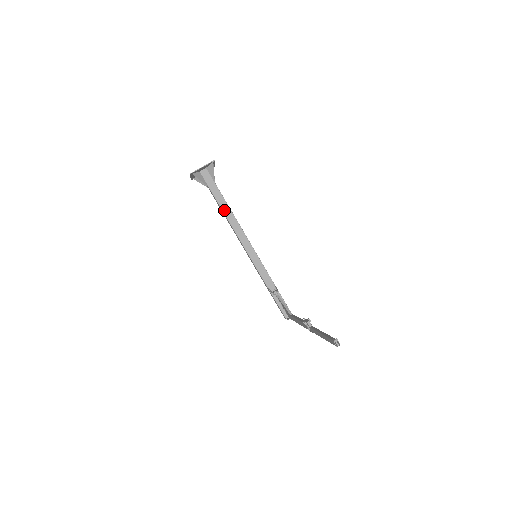
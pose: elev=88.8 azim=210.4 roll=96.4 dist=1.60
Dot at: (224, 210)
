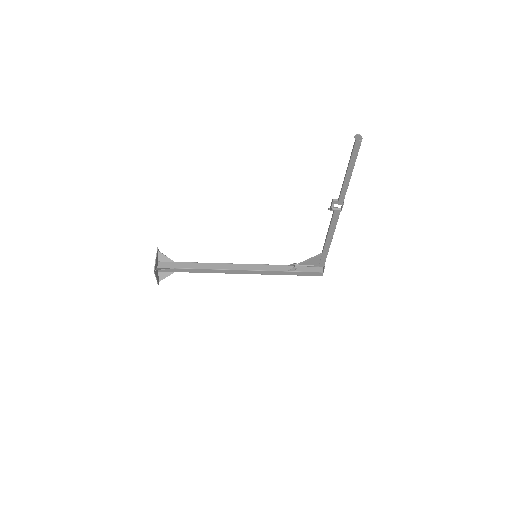
Dot at: (202, 268)
